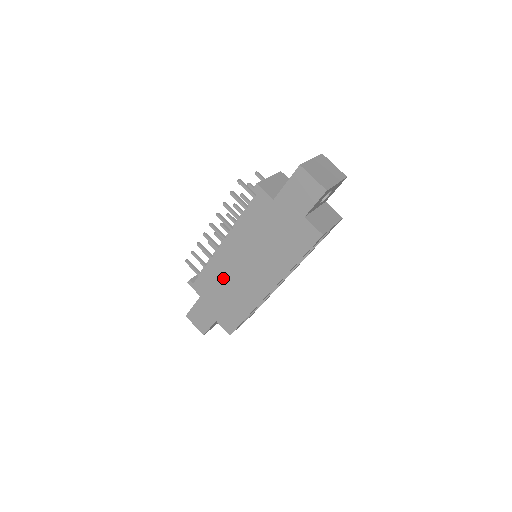
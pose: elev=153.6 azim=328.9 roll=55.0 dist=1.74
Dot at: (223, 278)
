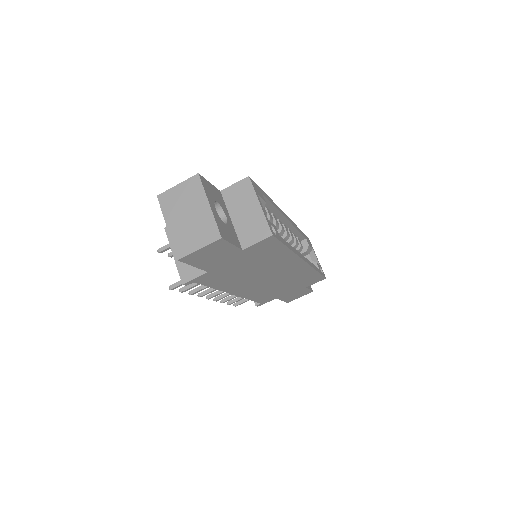
Dot at: (269, 290)
